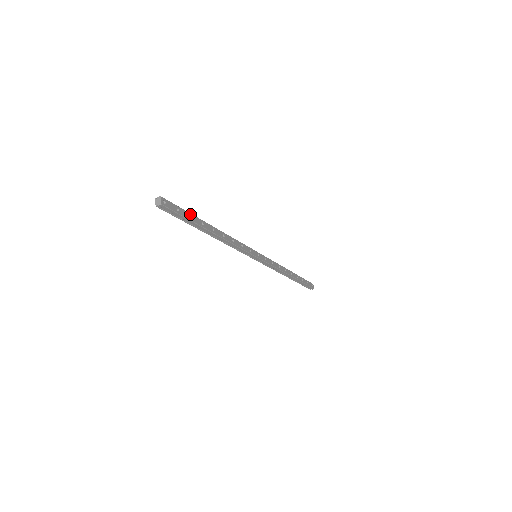
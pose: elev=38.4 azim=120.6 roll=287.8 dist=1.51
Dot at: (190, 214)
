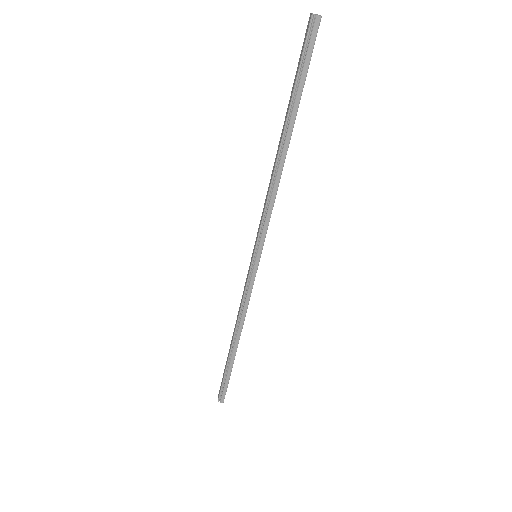
Dot at: (302, 87)
